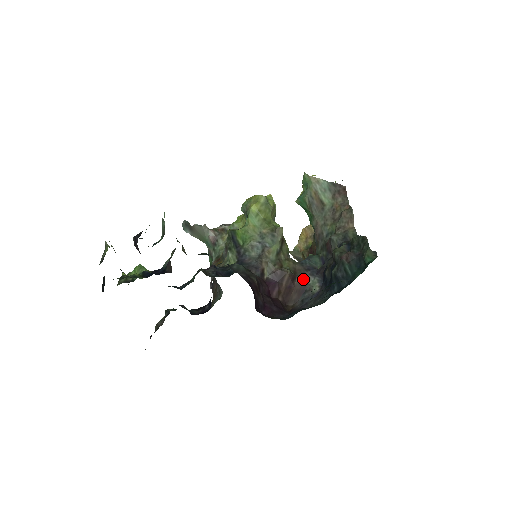
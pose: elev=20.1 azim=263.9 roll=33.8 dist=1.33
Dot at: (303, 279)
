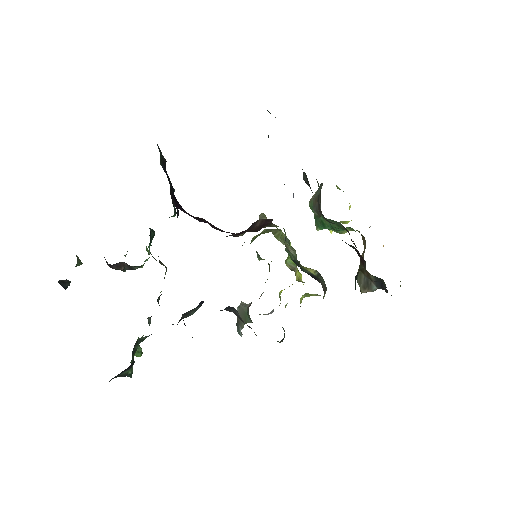
Dot at: occluded
